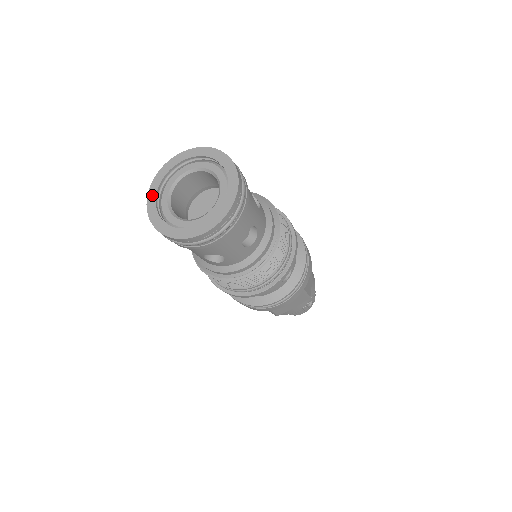
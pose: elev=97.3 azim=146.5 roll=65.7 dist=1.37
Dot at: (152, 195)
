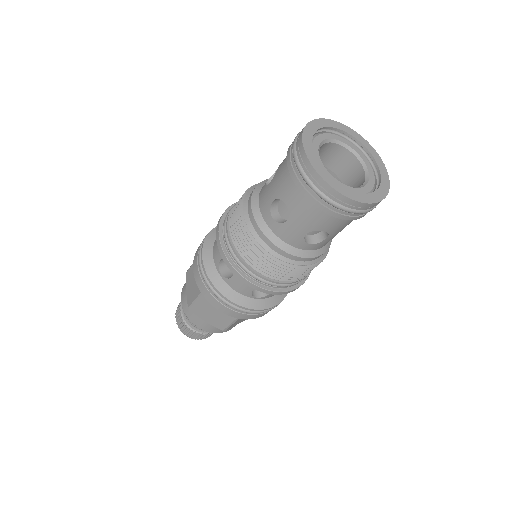
Dot at: (309, 147)
